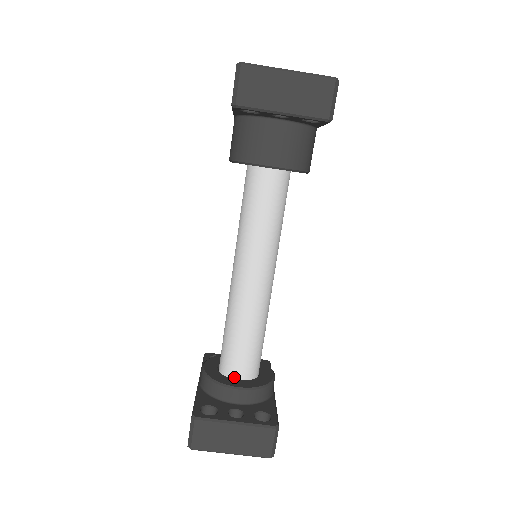
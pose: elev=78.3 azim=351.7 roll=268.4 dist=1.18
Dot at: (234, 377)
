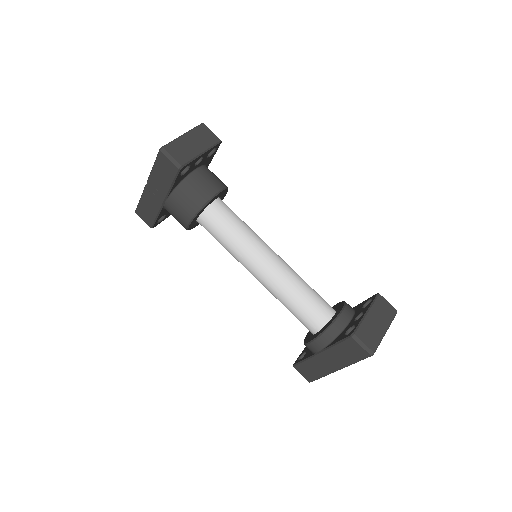
Dot at: (330, 318)
